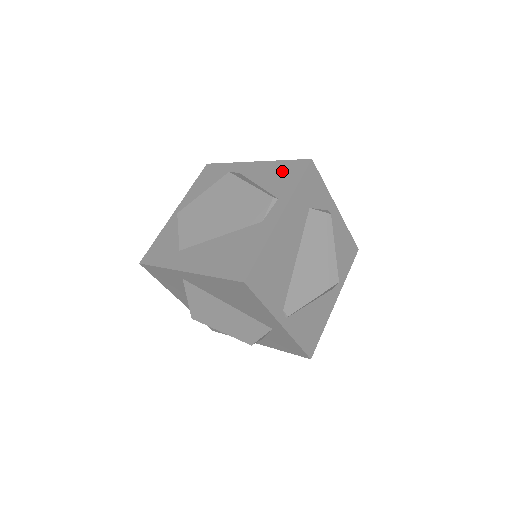
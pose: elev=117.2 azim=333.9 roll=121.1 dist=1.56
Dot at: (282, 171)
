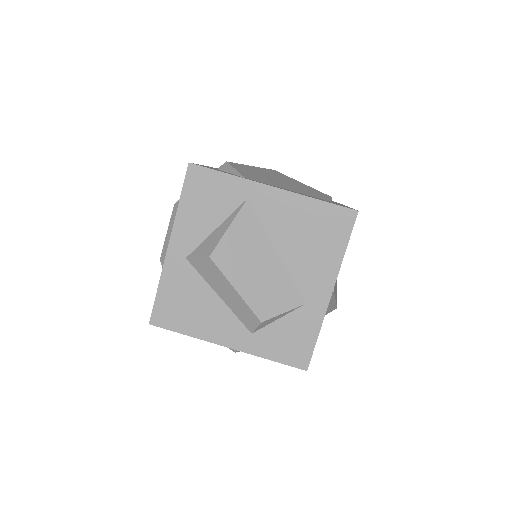
Dot at: occluded
